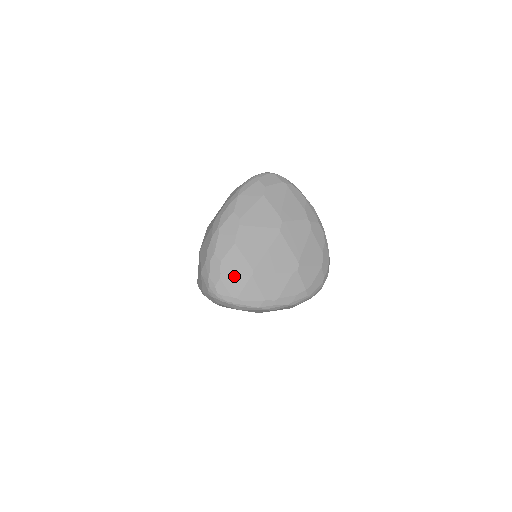
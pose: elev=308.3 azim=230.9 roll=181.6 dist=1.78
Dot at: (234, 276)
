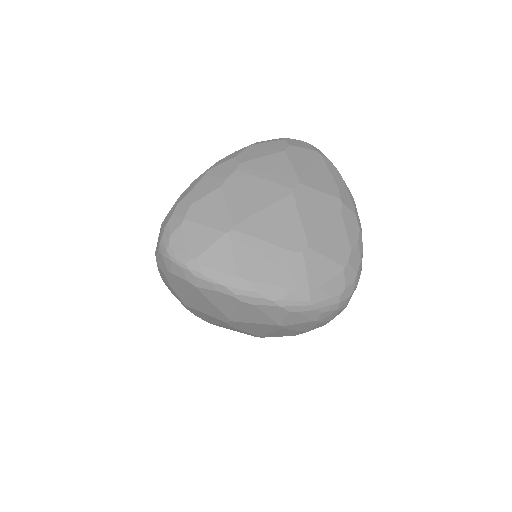
Dot at: (202, 227)
